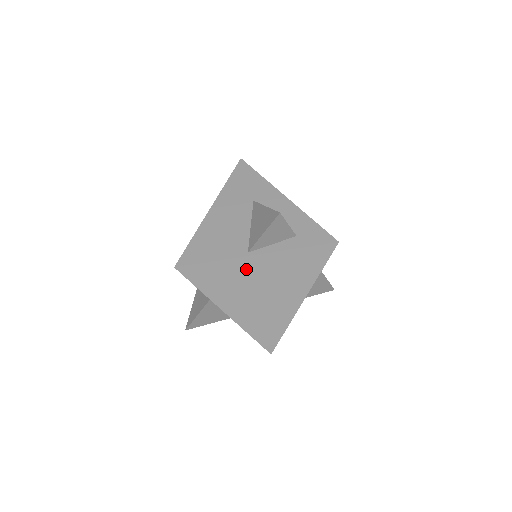
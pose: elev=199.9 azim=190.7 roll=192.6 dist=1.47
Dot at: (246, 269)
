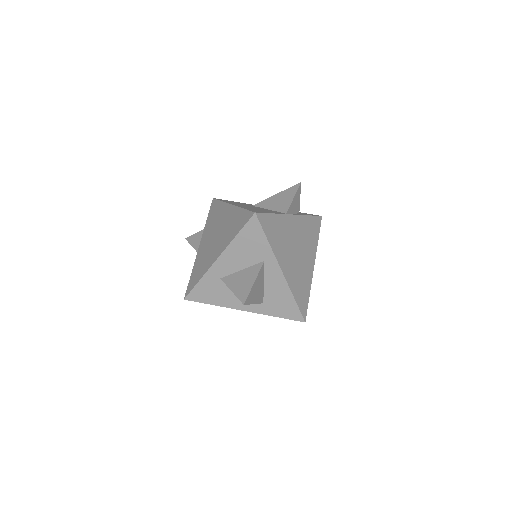
Dot at: (288, 226)
